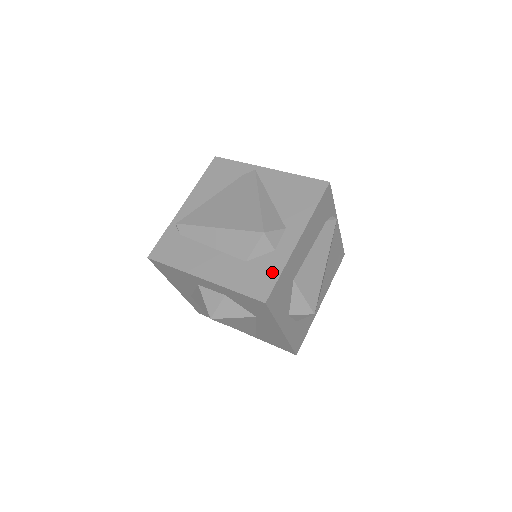
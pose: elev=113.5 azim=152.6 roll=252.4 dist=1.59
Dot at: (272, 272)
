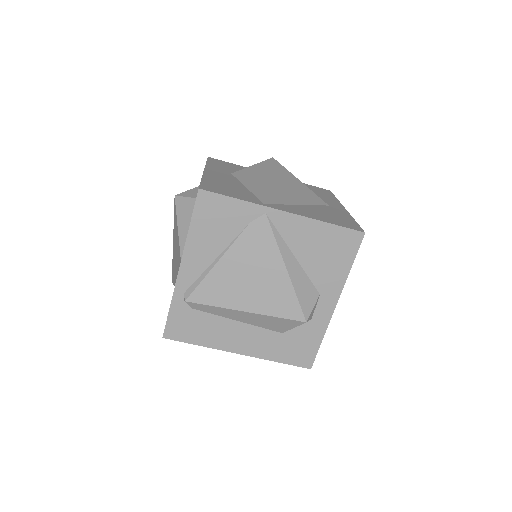
Dot at: (312, 342)
